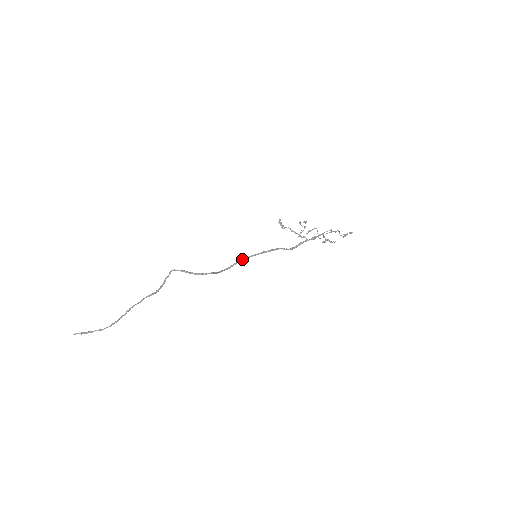
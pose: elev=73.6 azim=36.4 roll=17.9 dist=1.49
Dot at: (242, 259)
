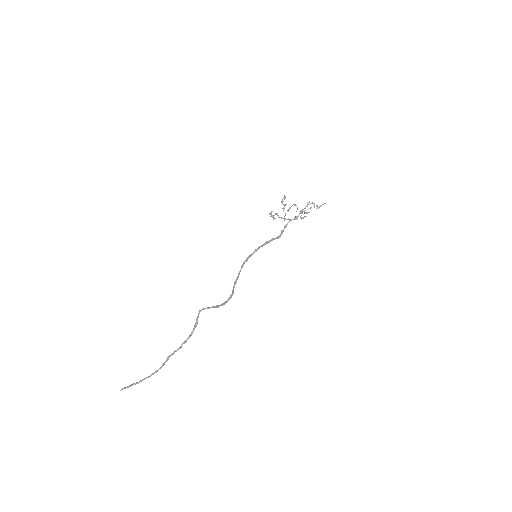
Dot at: occluded
